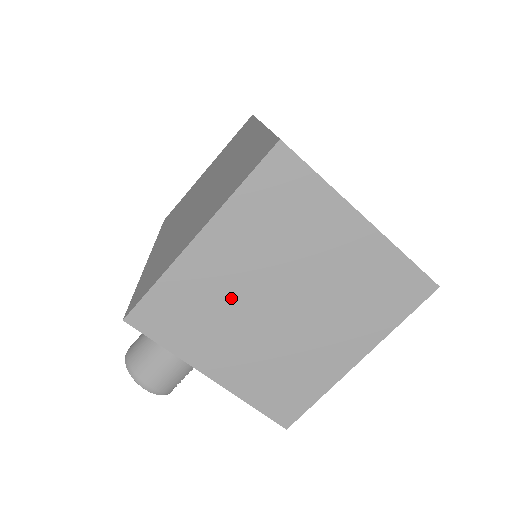
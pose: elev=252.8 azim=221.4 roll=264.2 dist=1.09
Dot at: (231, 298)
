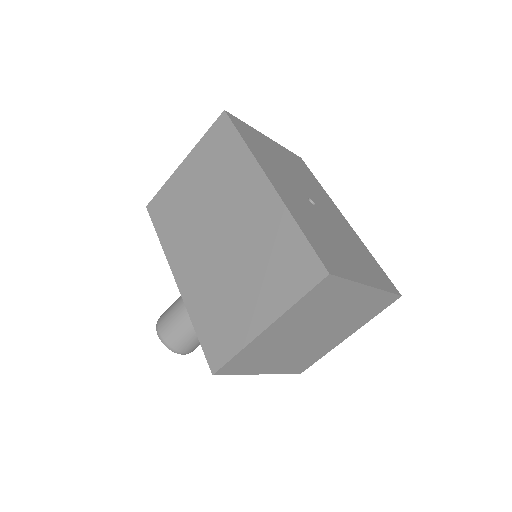
Dot at: (282, 343)
